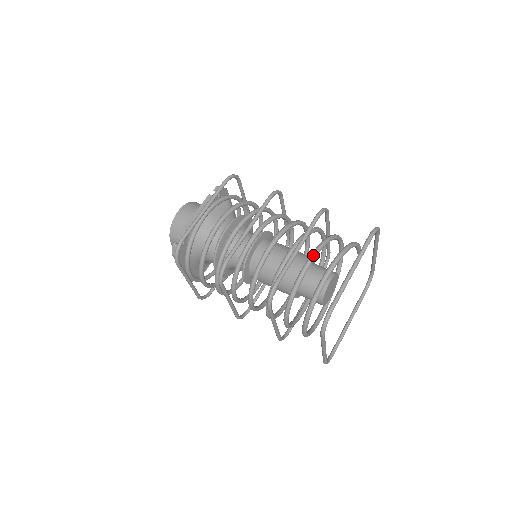
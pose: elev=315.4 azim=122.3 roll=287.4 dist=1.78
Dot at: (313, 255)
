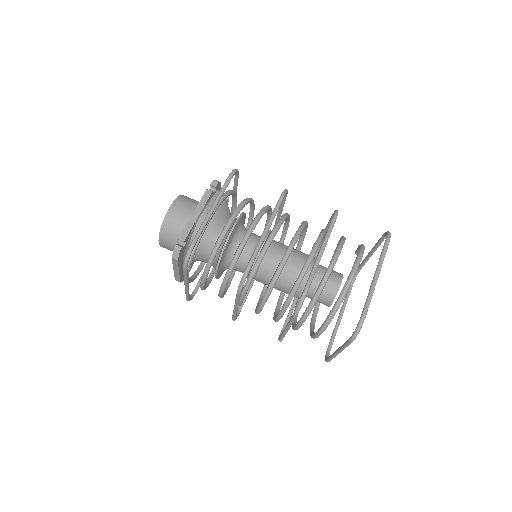
Dot at: (334, 261)
